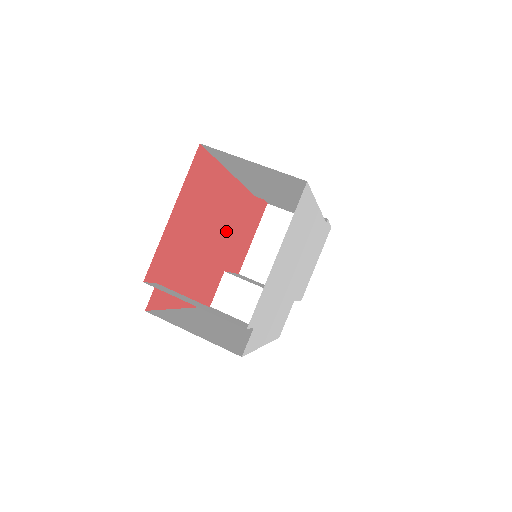
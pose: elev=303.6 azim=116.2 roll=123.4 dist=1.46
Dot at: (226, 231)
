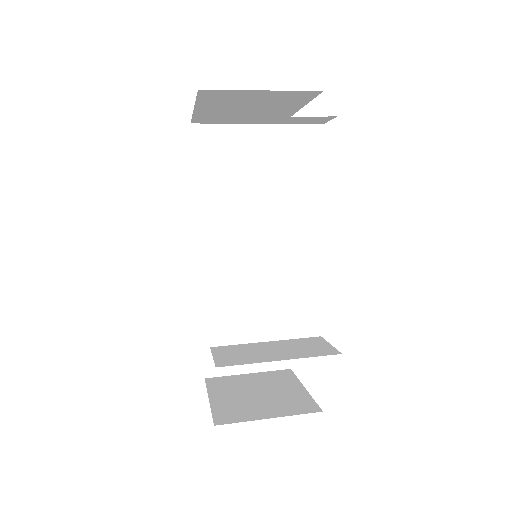
Dot at: occluded
